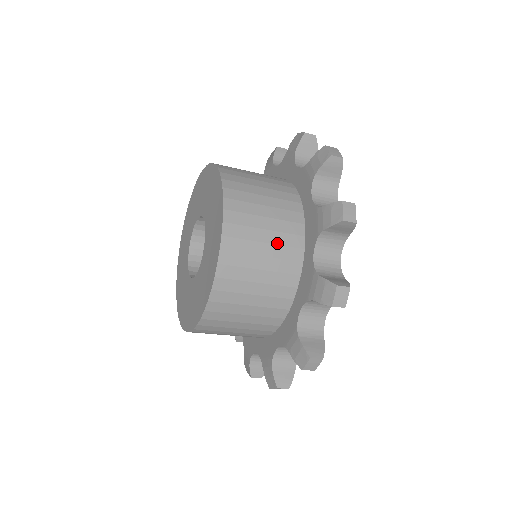
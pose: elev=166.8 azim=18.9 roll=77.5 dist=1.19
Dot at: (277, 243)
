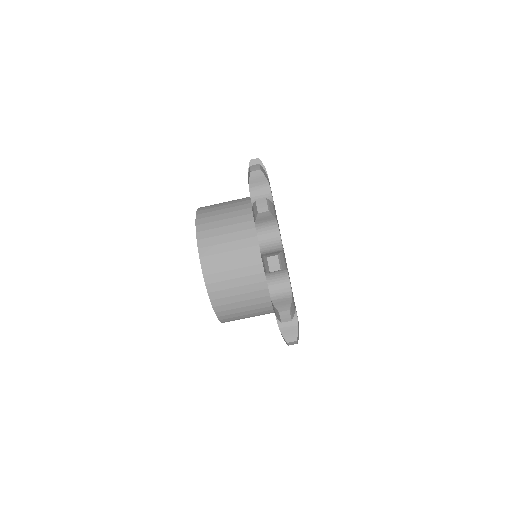
Dot at: (252, 304)
